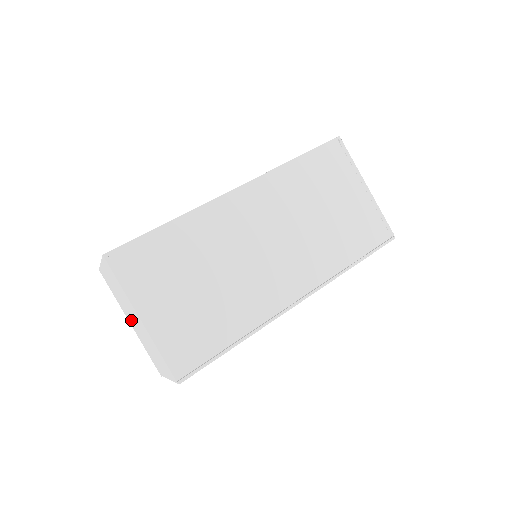
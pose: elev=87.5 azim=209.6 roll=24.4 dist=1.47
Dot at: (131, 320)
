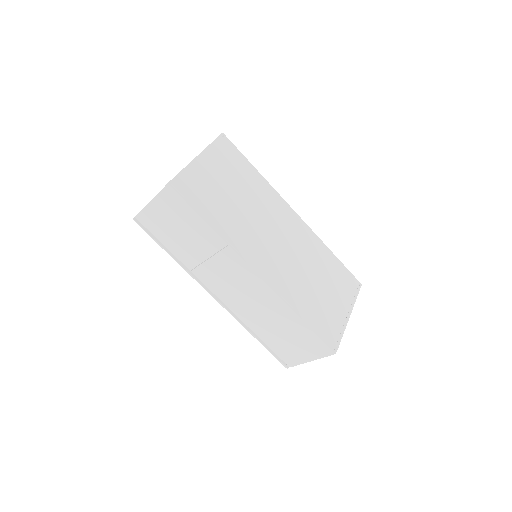
Dot at: occluded
